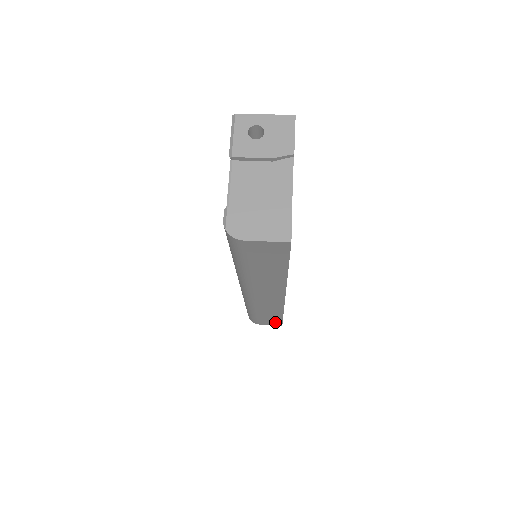
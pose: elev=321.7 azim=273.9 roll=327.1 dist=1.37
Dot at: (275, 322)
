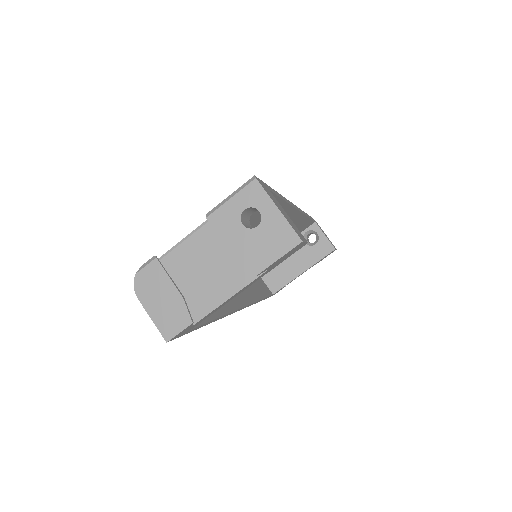
Dot at: occluded
